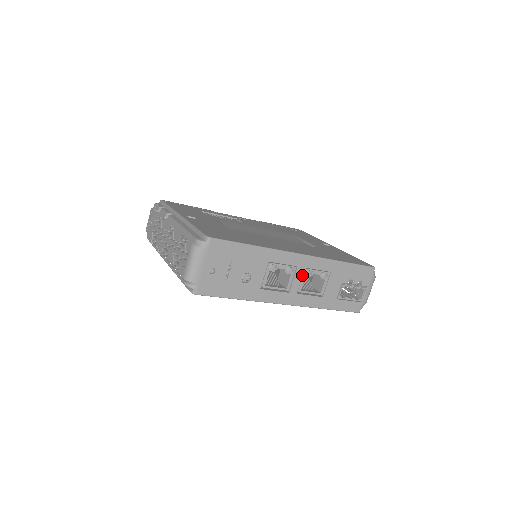
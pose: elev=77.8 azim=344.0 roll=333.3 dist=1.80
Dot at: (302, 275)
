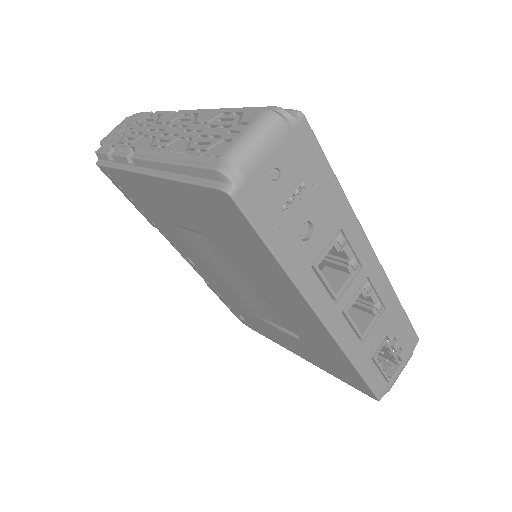
Dot at: (359, 287)
